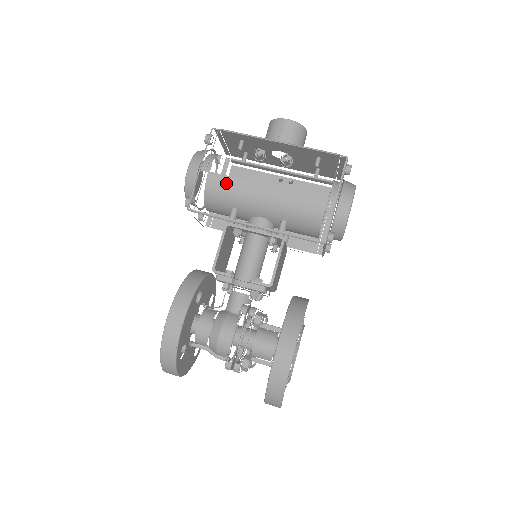
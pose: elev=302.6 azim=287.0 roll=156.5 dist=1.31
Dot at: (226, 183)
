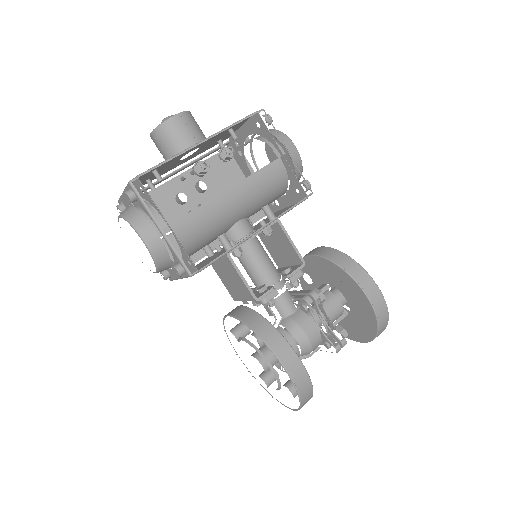
Dot at: (194, 220)
